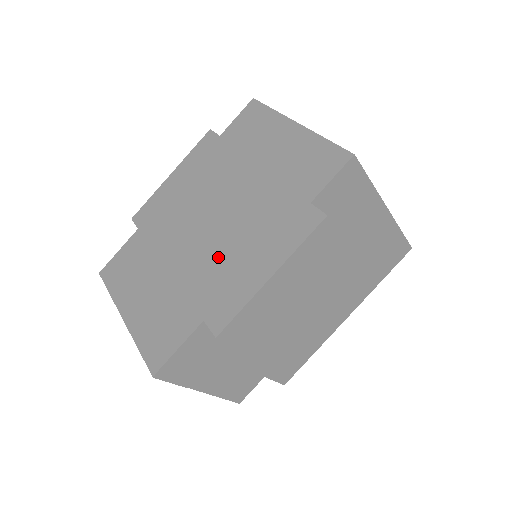
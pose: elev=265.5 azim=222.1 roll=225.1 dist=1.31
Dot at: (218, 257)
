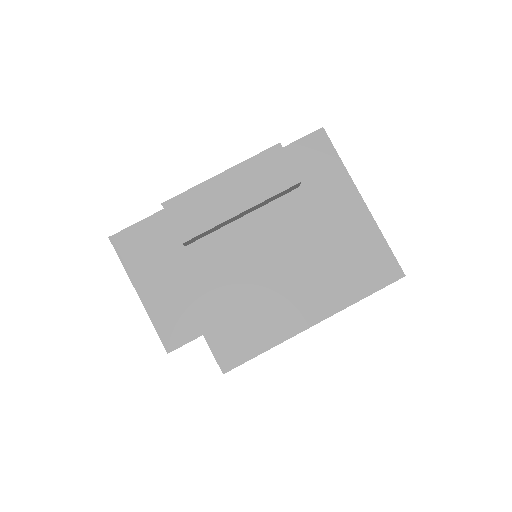
Dot at: occluded
